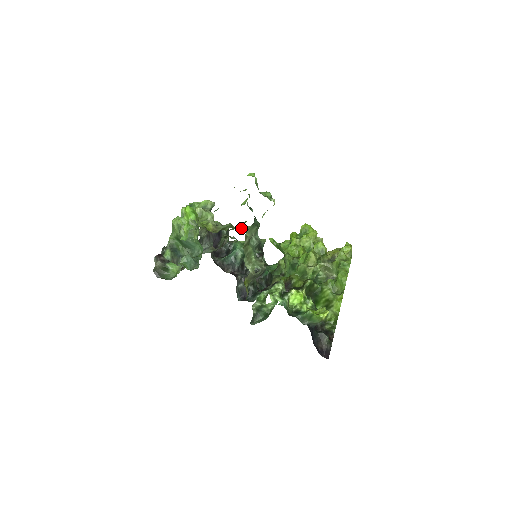
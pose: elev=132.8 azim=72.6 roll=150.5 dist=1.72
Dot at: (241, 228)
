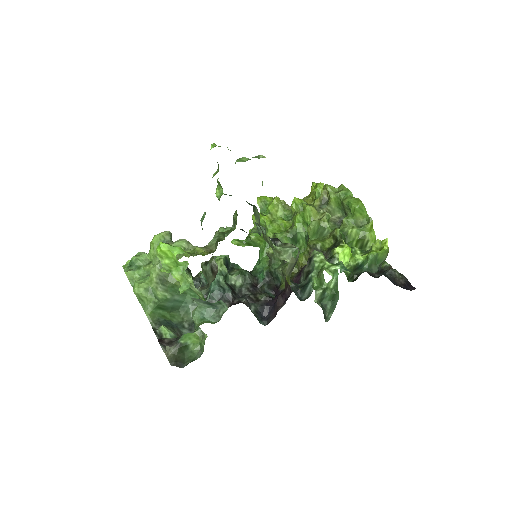
Dot at: occluded
